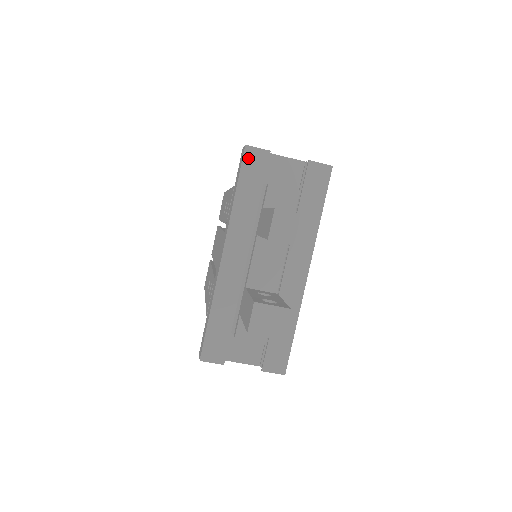
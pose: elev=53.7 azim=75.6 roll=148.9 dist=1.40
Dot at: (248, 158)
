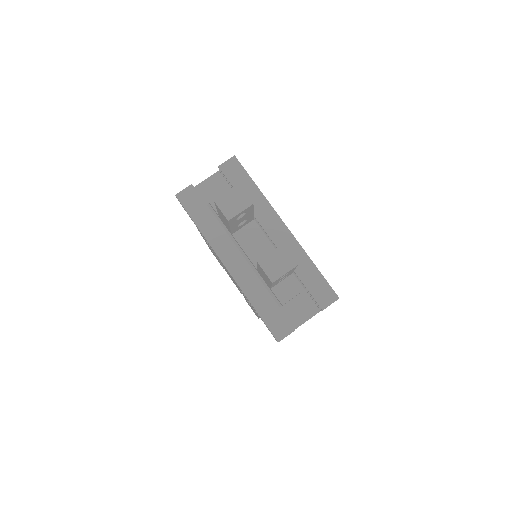
Dot at: (184, 200)
